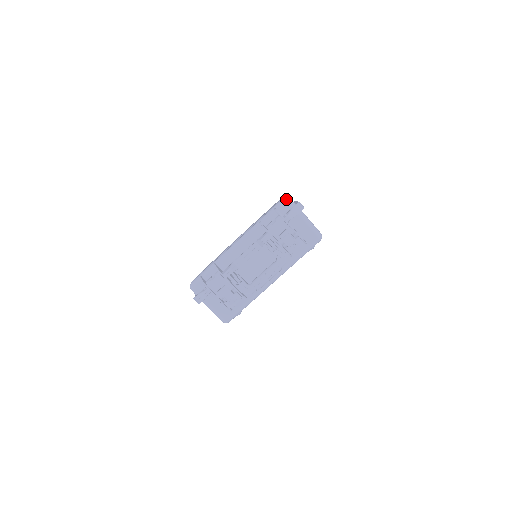
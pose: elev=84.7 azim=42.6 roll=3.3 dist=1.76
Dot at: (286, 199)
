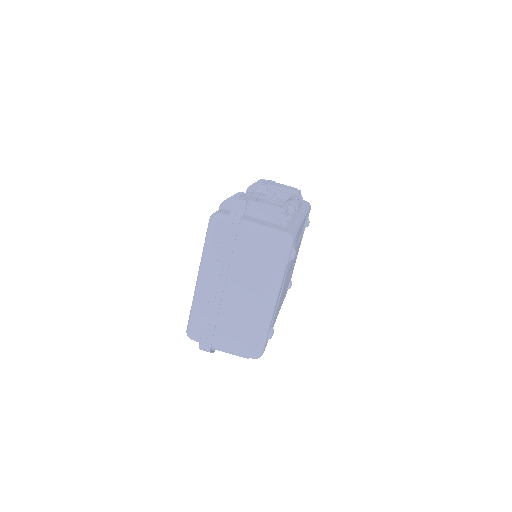
Dot at: occluded
